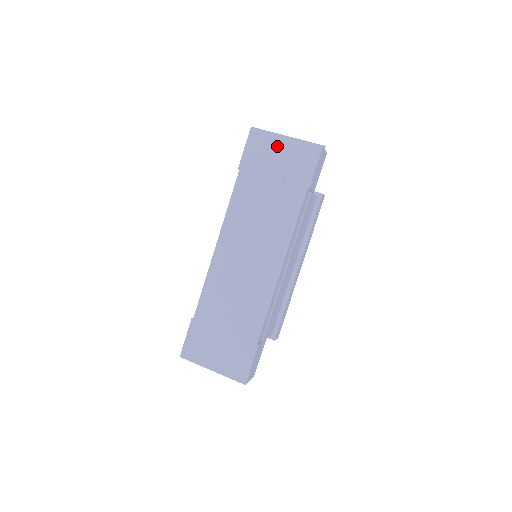
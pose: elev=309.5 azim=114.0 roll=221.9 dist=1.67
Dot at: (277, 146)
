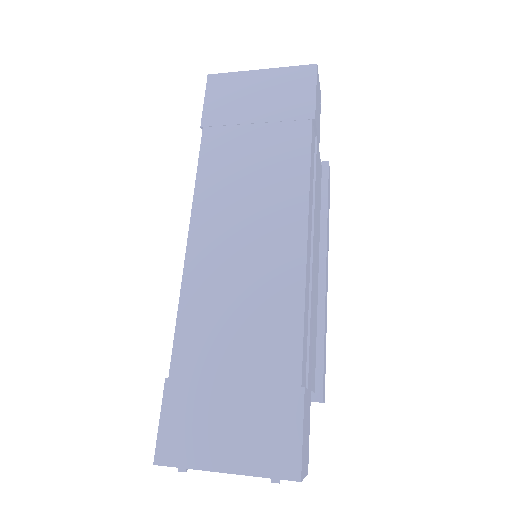
Dot at: (251, 84)
